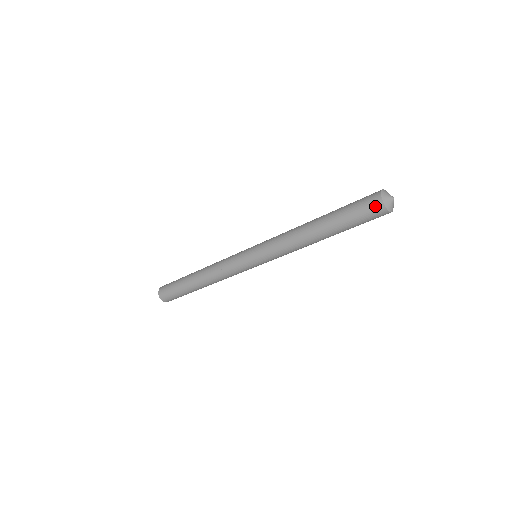
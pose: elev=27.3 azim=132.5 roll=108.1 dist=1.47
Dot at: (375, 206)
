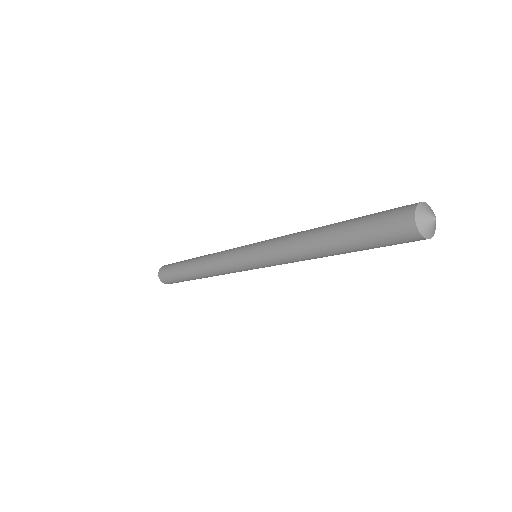
Dot at: (408, 237)
